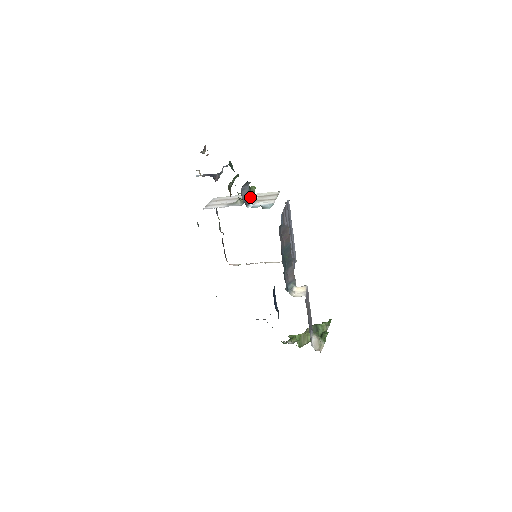
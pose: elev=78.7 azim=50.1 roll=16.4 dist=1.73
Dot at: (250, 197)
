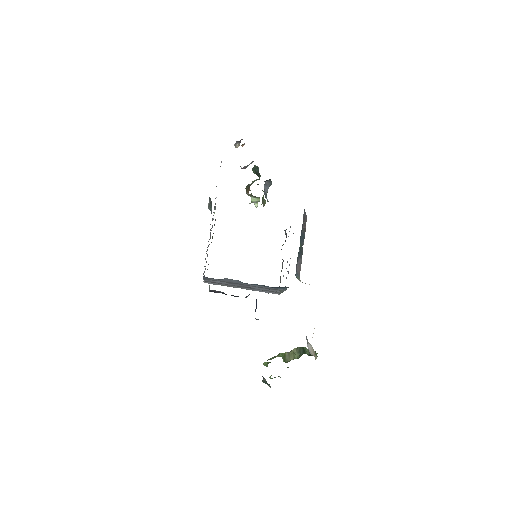
Dot at: occluded
